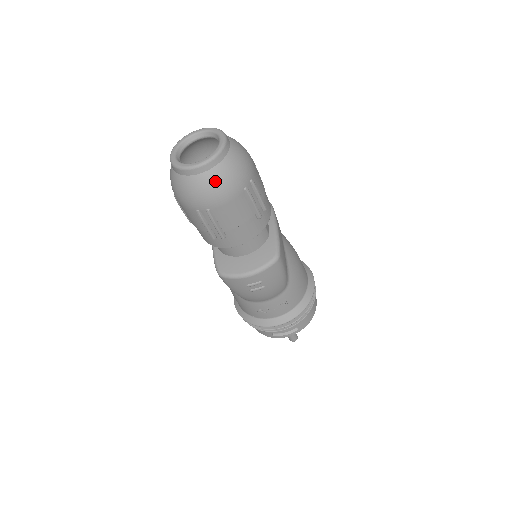
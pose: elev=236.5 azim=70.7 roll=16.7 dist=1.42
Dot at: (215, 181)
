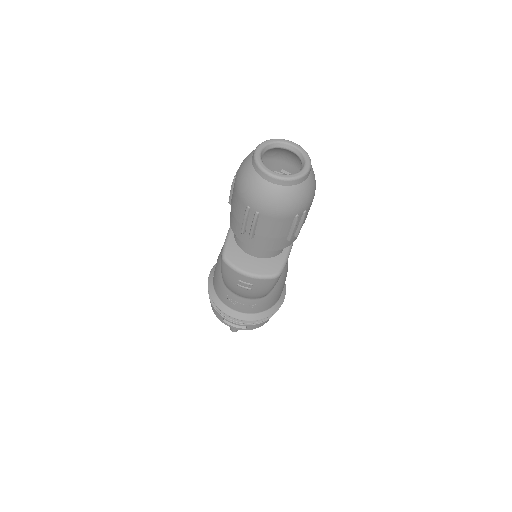
Dot at: (280, 197)
